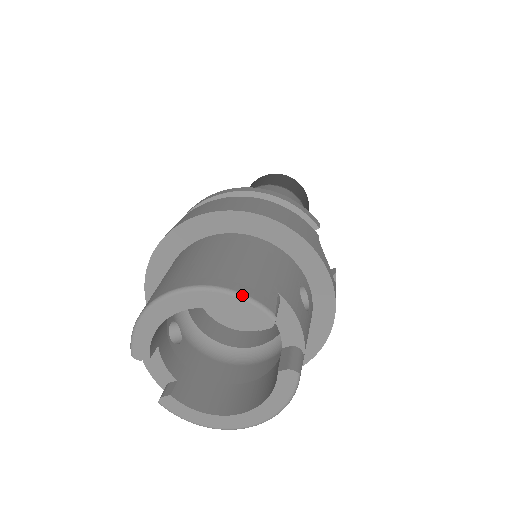
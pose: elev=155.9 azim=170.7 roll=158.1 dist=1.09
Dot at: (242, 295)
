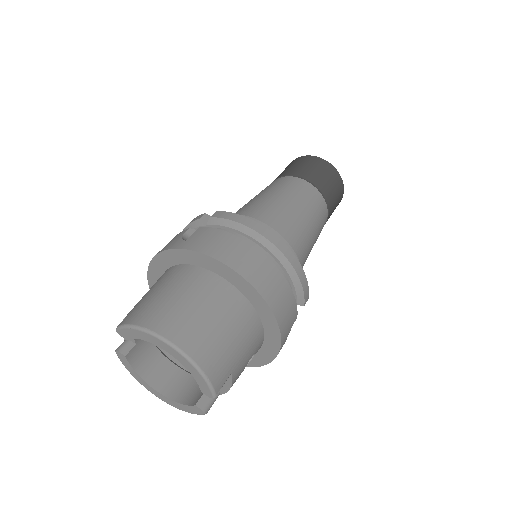
Dot at: (206, 378)
